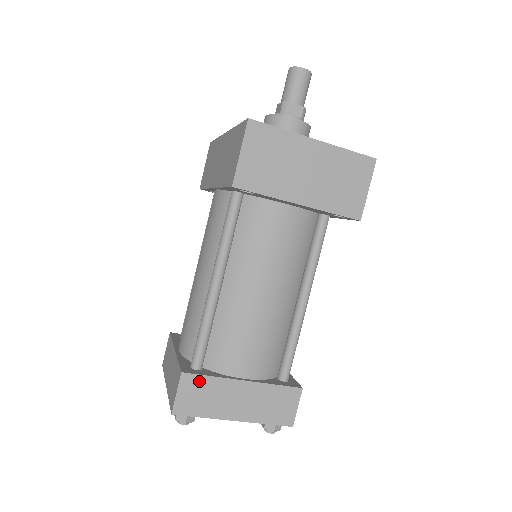
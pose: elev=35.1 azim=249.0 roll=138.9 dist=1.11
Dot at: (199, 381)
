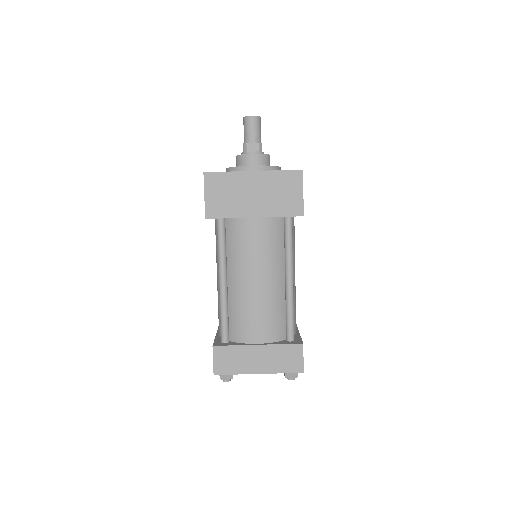
Dot at: (226, 350)
